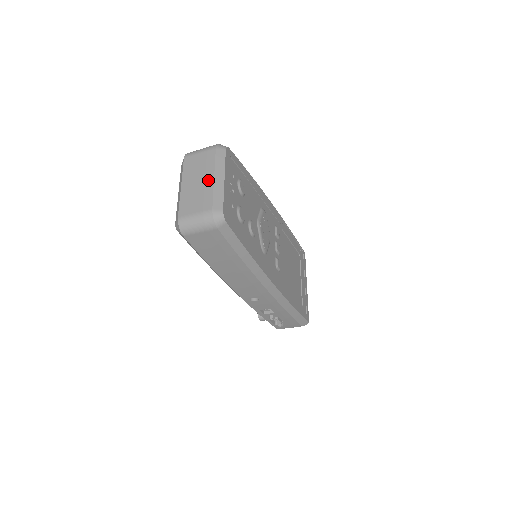
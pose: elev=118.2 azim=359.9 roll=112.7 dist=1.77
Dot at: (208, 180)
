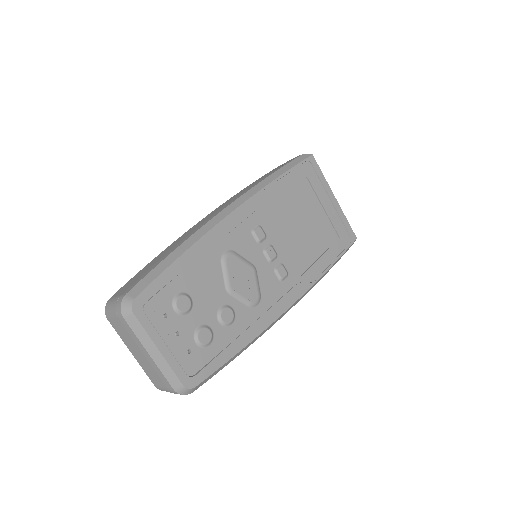
Dot at: (146, 356)
